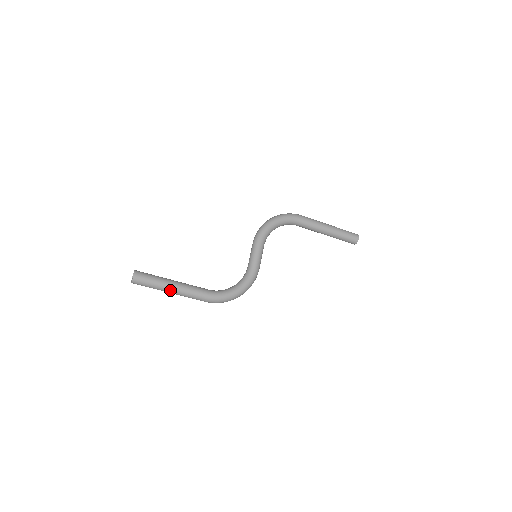
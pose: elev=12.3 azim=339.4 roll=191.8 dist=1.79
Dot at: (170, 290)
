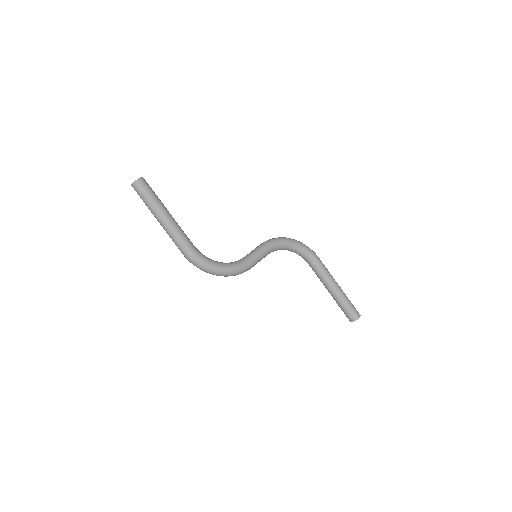
Dot at: (160, 216)
